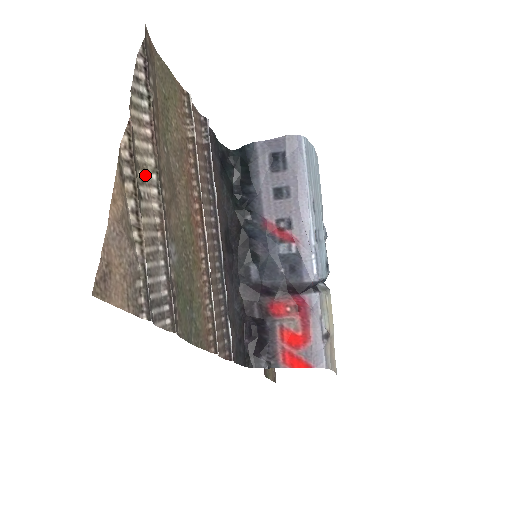
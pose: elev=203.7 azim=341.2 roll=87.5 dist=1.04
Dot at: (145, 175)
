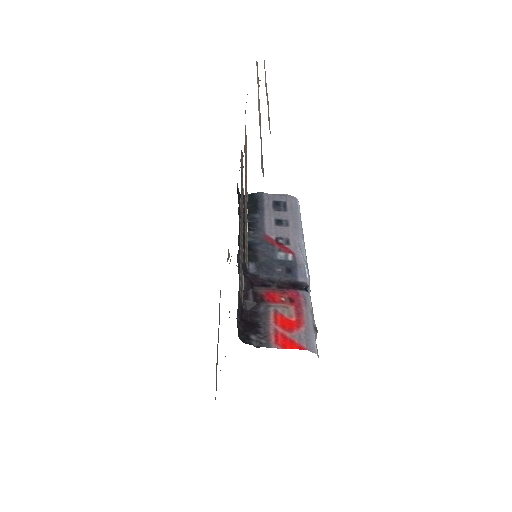
Dot at: occluded
